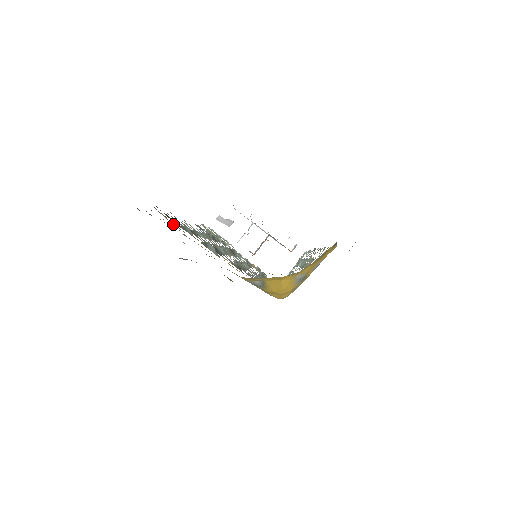
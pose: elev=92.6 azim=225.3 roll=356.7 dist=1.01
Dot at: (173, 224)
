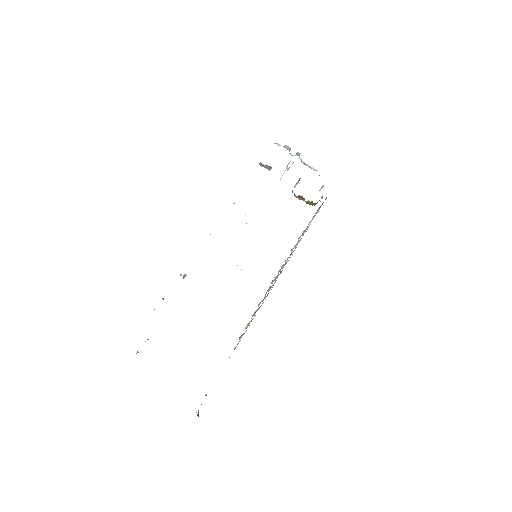
Dot at: occluded
